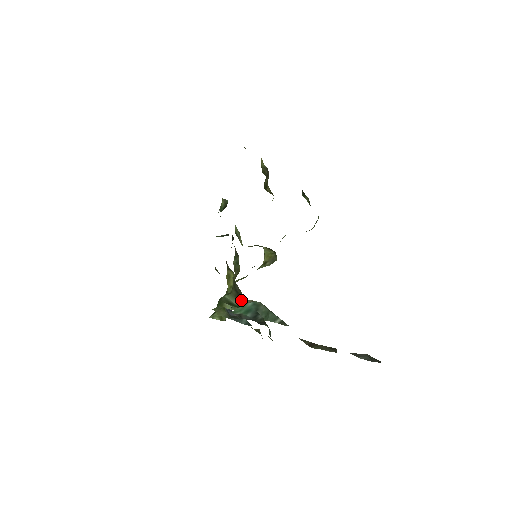
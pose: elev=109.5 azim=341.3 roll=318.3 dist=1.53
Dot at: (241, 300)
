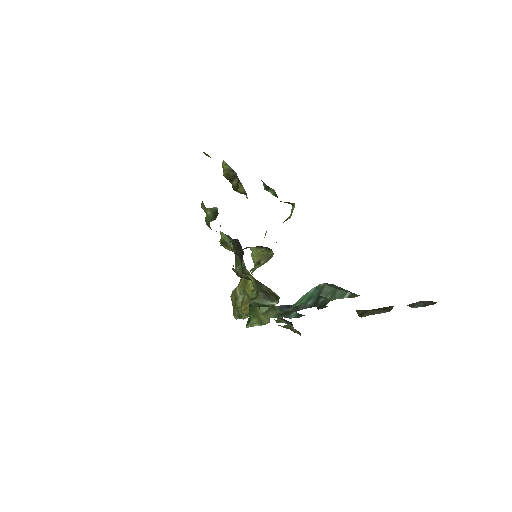
Dot at: (272, 299)
